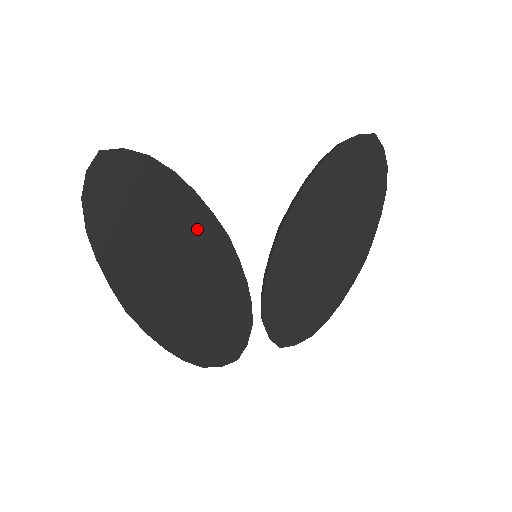
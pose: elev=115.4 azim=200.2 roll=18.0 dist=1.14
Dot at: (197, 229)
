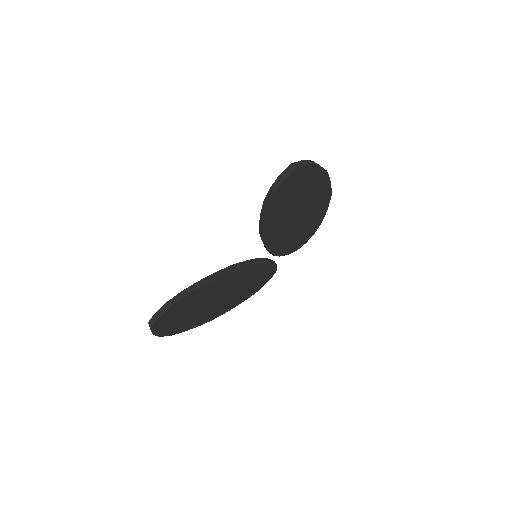
Dot at: (217, 286)
